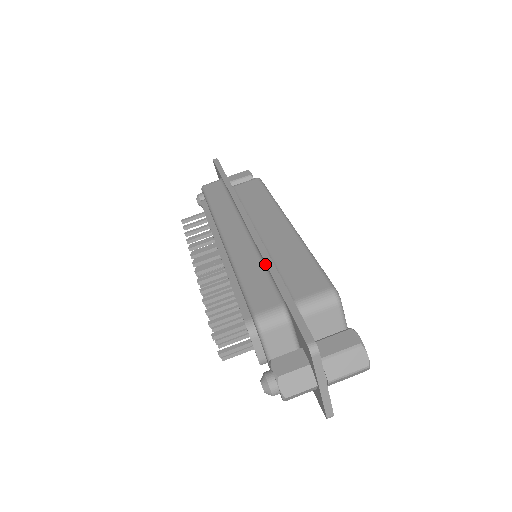
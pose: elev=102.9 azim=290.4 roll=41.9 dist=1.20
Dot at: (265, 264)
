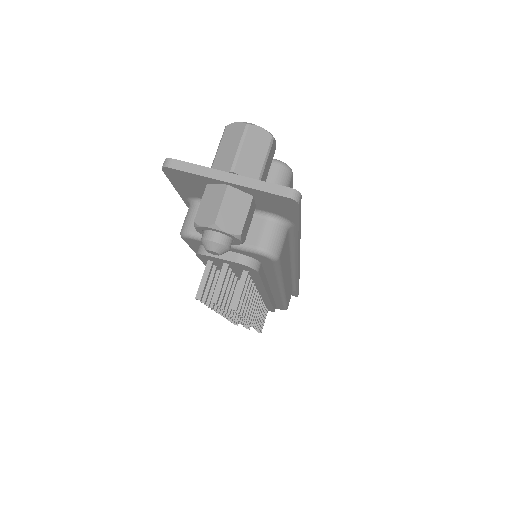
Dot at: occluded
